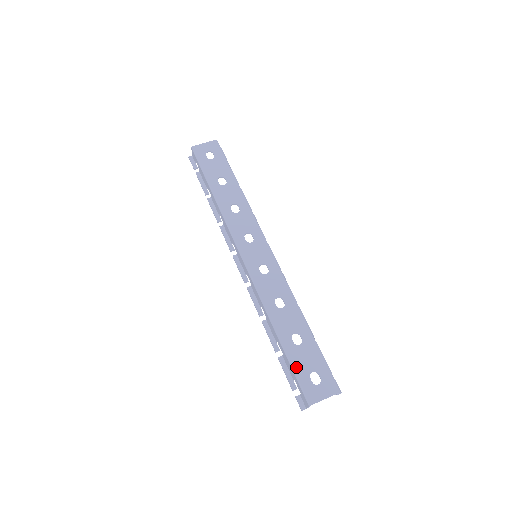
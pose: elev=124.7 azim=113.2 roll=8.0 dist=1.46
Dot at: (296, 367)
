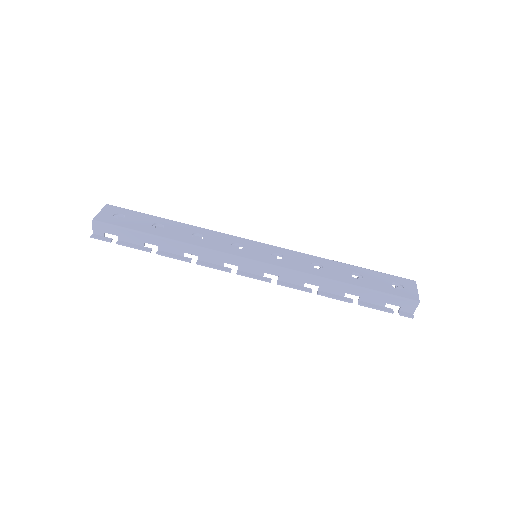
Dot at: (382, 290)
